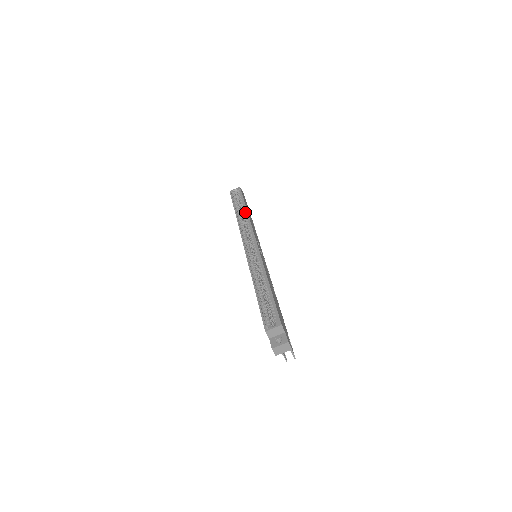
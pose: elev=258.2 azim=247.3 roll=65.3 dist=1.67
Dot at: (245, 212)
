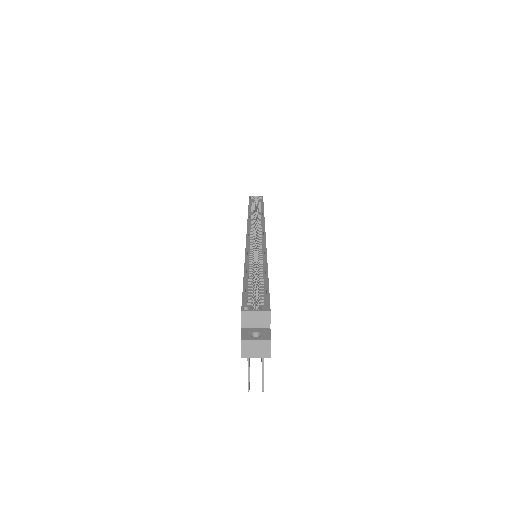
Dot at: (261, 213)
